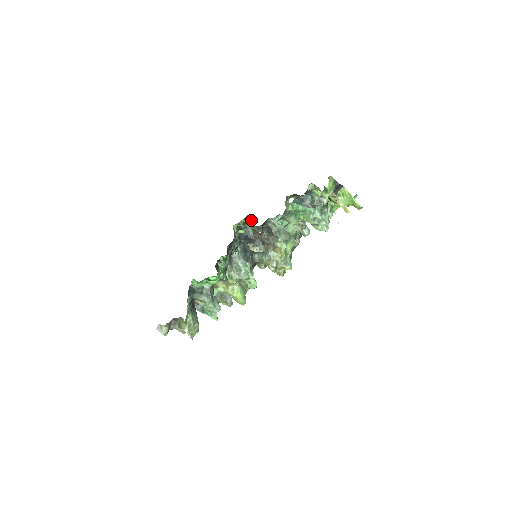
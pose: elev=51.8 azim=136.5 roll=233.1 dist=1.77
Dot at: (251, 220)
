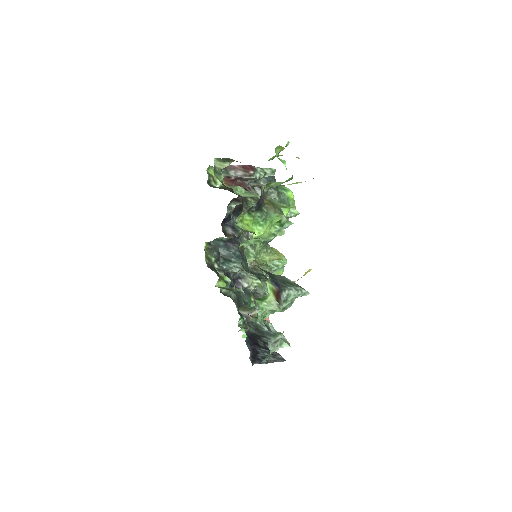
Dot at: occluded
